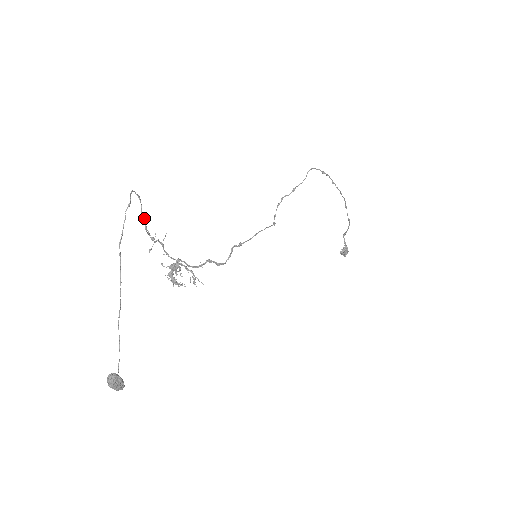
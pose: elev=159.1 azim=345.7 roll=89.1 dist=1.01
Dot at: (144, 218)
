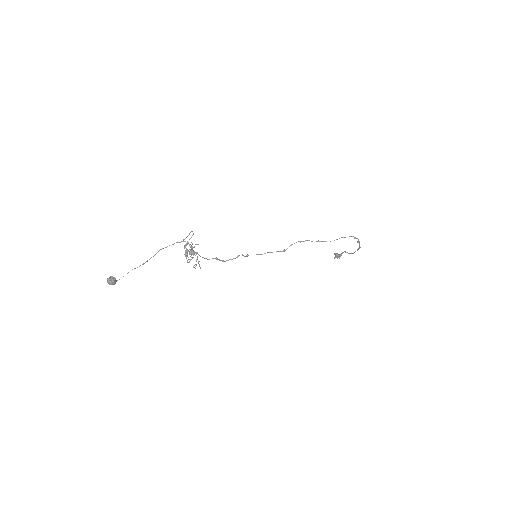
Dot at: occluded
